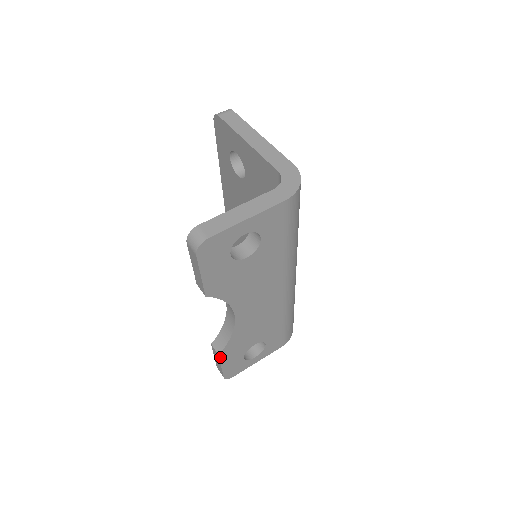
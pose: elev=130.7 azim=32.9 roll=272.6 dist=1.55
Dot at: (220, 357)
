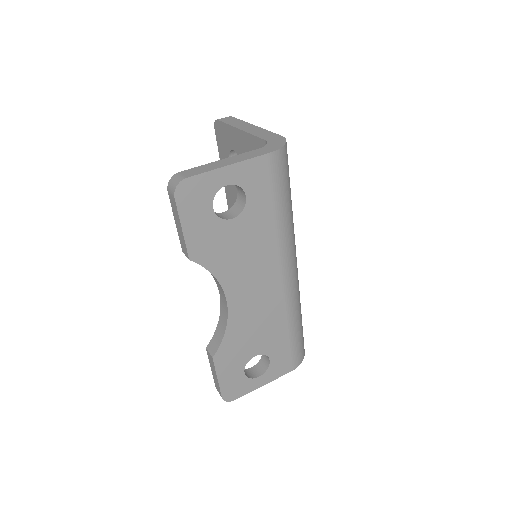
Dot at: (214, 361)
